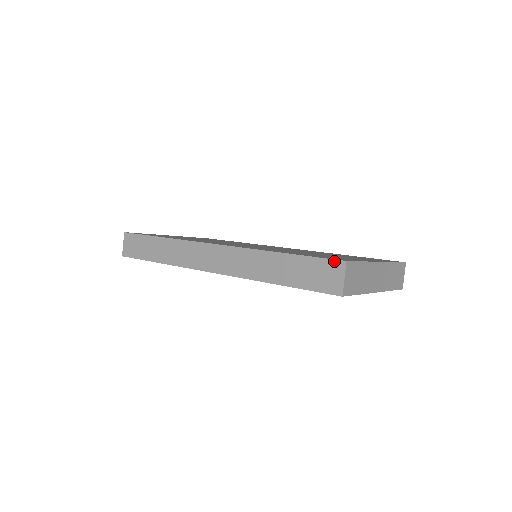
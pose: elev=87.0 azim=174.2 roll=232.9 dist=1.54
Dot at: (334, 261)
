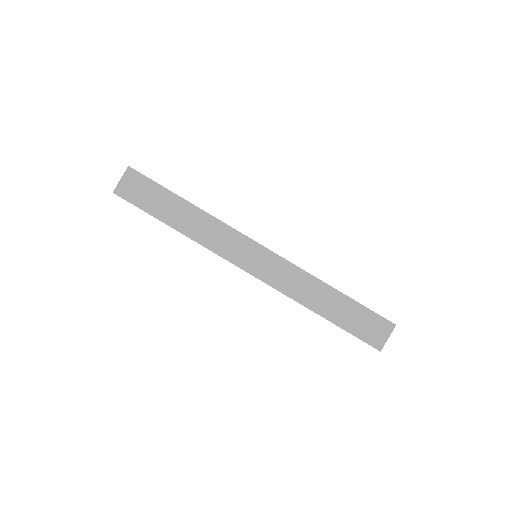
Dot at: (386, 320)
